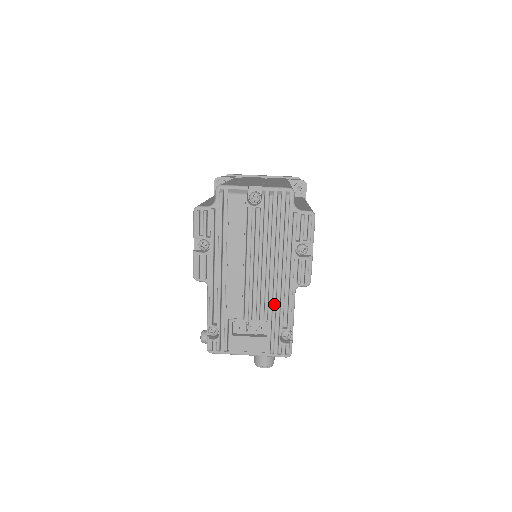
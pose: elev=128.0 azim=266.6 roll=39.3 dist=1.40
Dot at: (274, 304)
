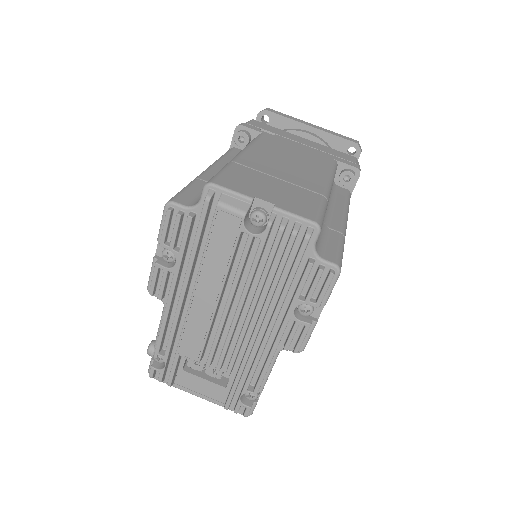
Dot at: (244, 361)
